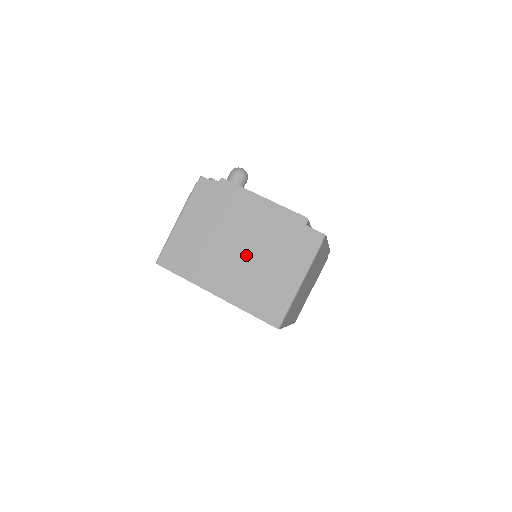
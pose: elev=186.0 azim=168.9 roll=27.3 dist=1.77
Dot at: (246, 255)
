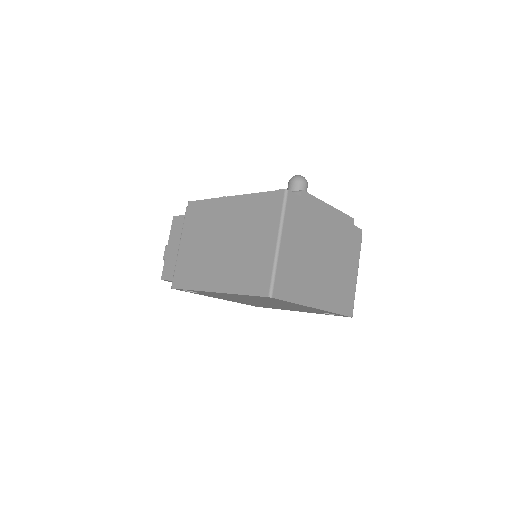
Dot at: (329, 263)
